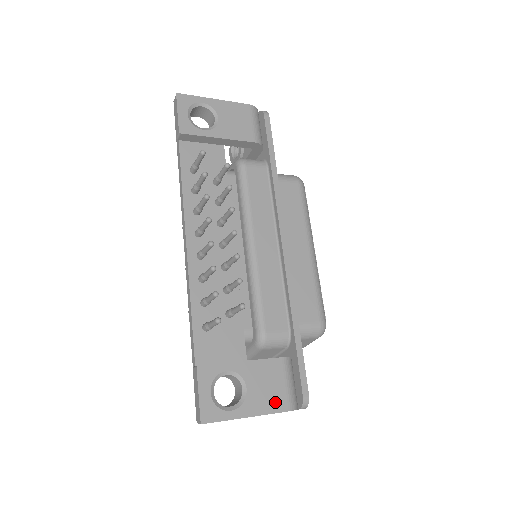
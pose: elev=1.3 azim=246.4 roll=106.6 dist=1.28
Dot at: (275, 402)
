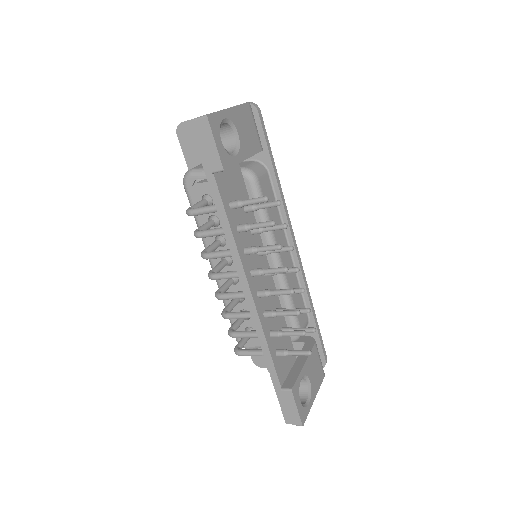
Dot at: (320, 377)
